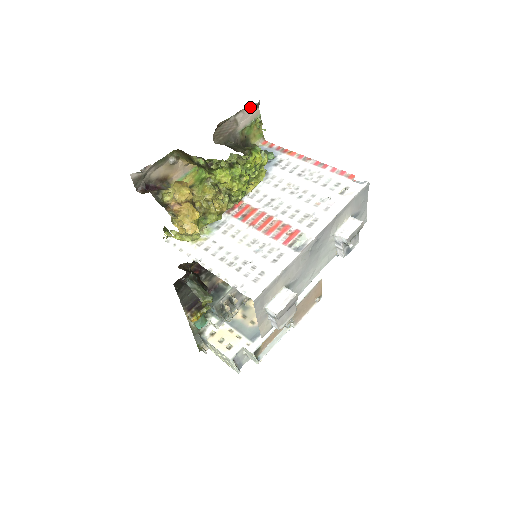
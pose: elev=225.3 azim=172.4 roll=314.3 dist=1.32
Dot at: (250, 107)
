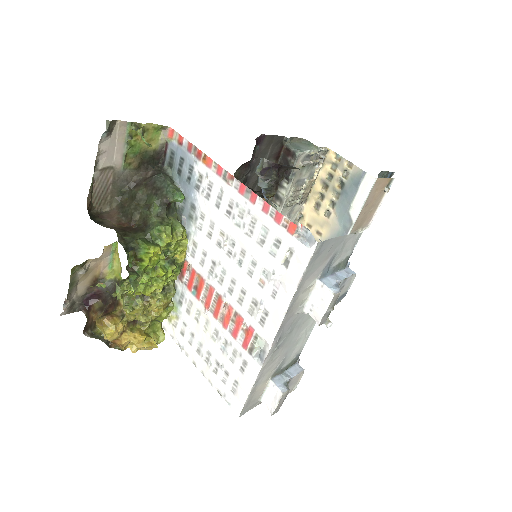
Dot at: (104, 138)
